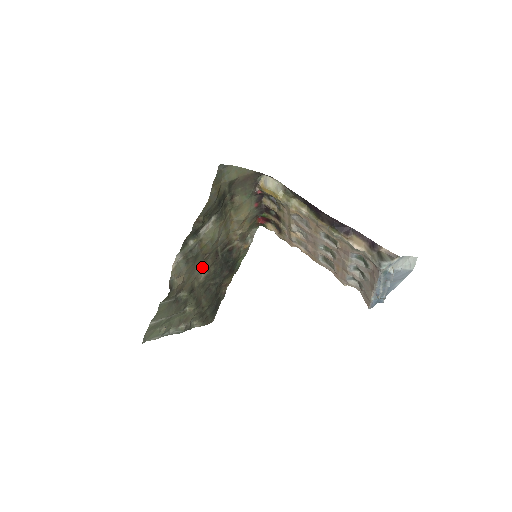
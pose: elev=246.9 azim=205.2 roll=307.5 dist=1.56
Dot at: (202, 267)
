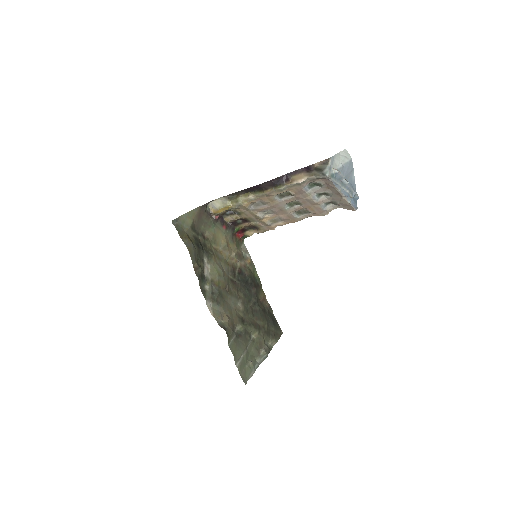
Dot at: (233, 299)
